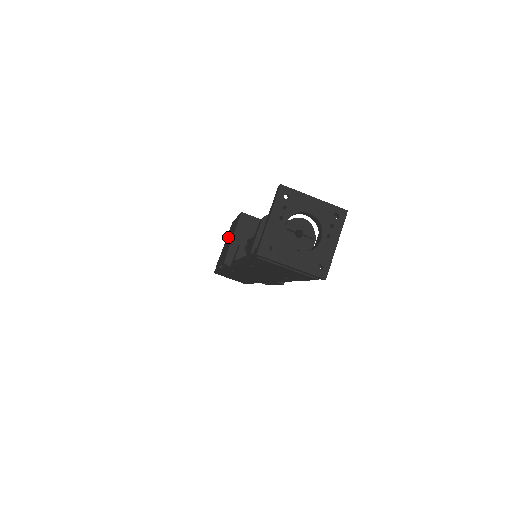
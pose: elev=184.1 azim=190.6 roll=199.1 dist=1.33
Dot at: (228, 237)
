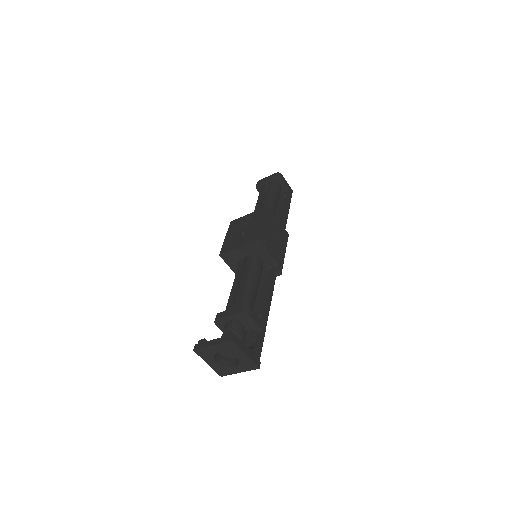
Dot at: occluded
